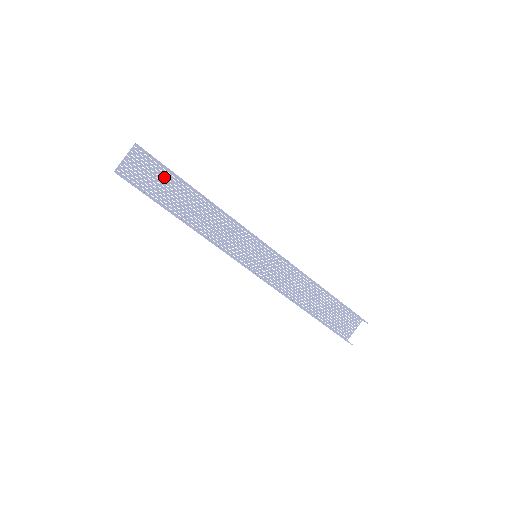
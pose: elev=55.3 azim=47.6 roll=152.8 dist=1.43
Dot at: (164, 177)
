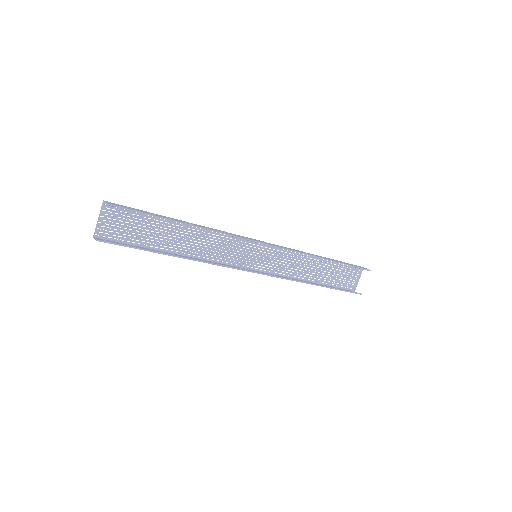
Dot at: (144, 221)
